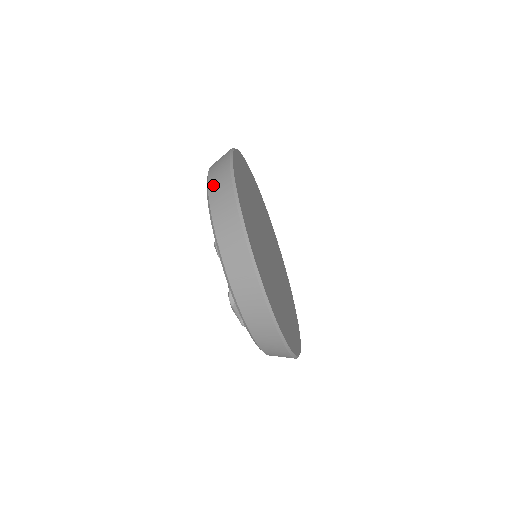
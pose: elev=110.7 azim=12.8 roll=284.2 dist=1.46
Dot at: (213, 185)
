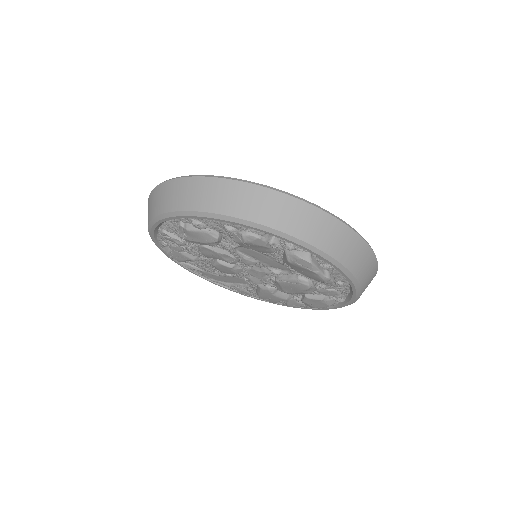
Dot at: (186, 202)
